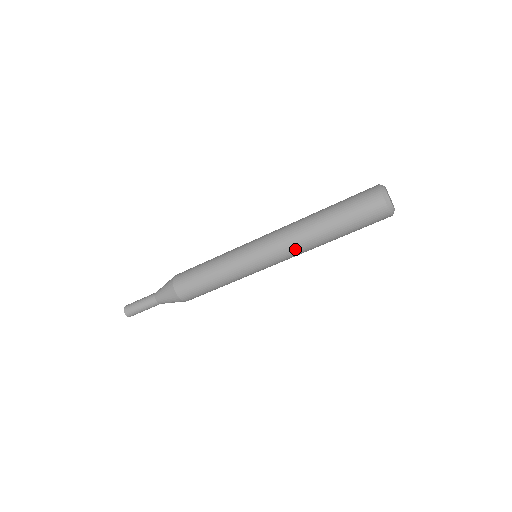
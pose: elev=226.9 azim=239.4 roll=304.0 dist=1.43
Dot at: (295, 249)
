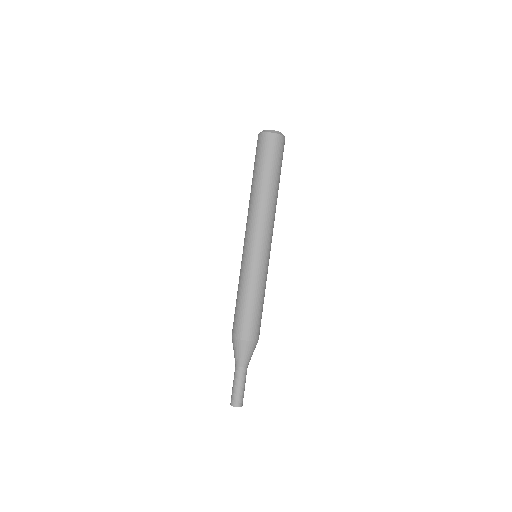
Dot at: (272, 218)
